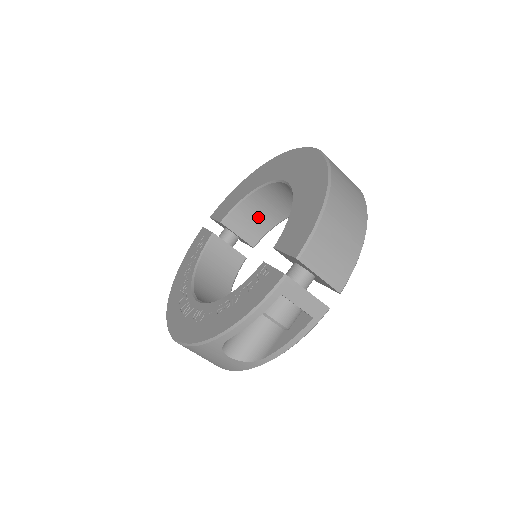
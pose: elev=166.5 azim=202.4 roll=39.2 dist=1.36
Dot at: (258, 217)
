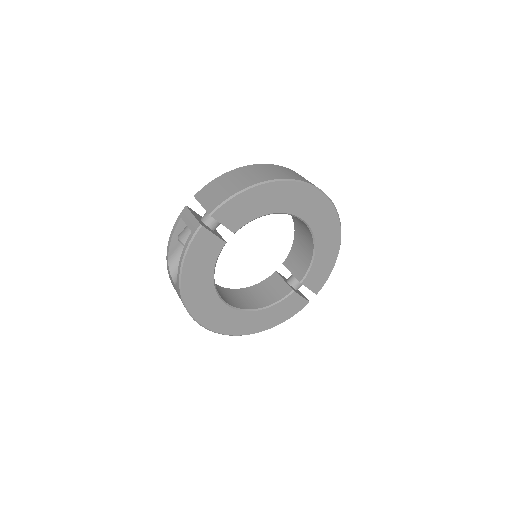
Dot at: (302, 254)
